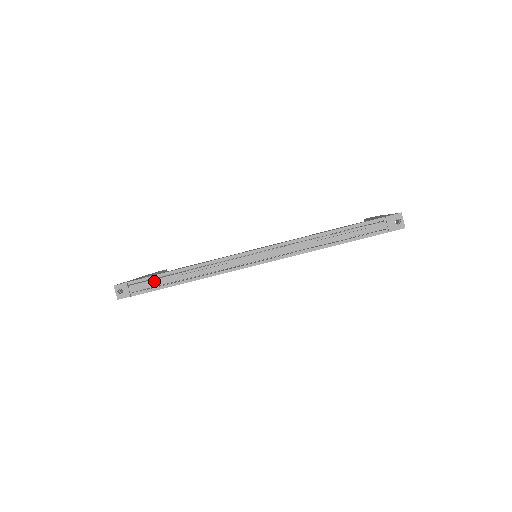
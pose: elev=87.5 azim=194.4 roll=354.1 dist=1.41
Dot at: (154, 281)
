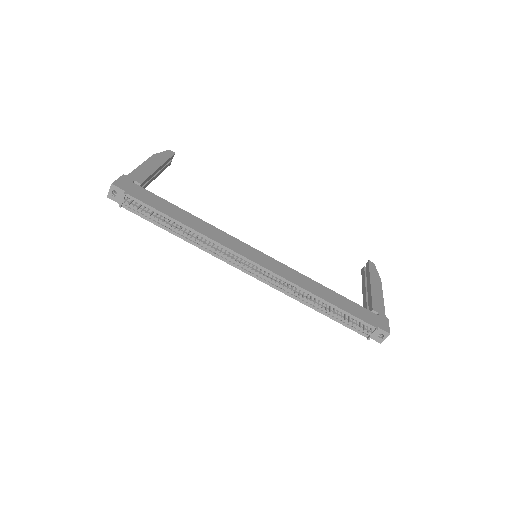
Dot at: (152, 213)
